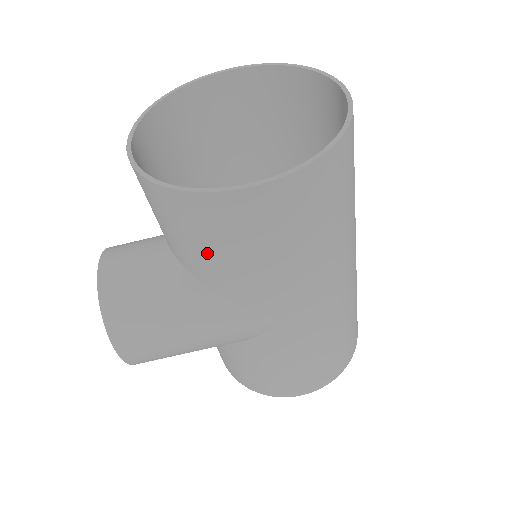
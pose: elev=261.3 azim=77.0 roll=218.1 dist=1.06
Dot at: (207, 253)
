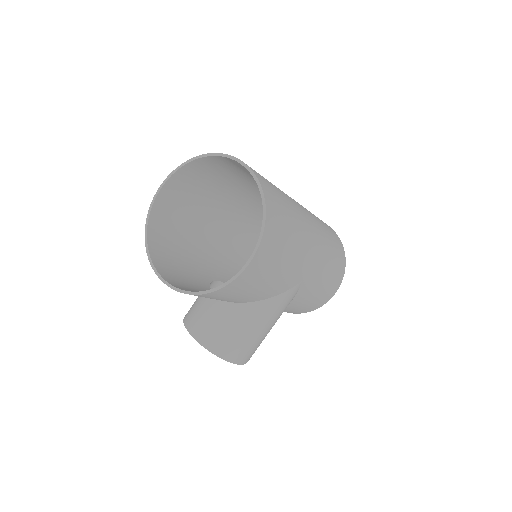
Dot at: (247, 294)
